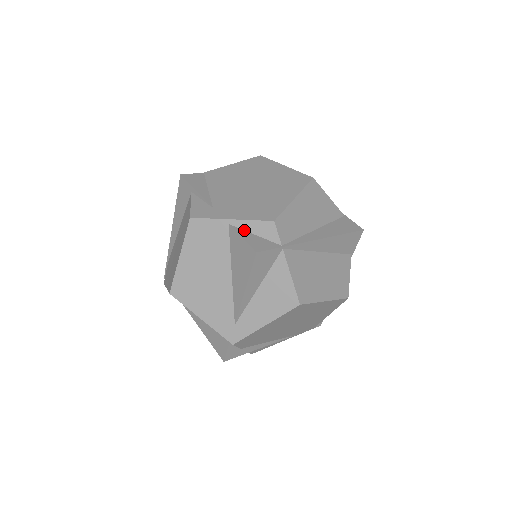
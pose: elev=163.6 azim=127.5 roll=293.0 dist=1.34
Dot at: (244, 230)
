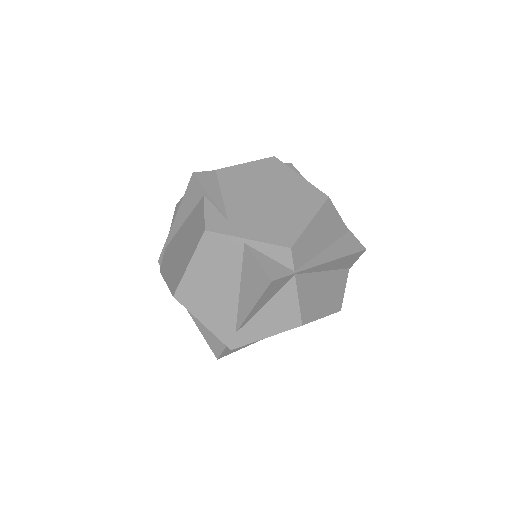
Dot at: (259, 251)
